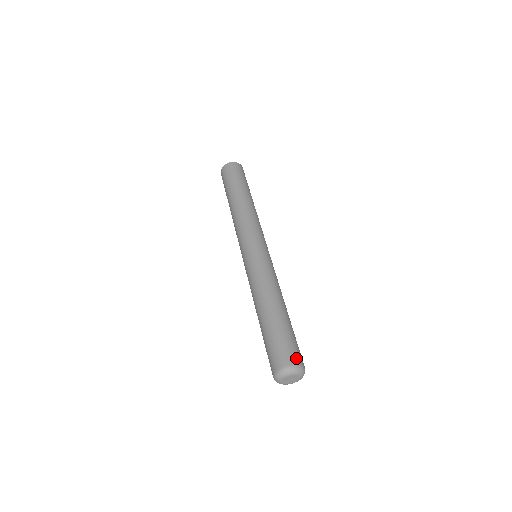
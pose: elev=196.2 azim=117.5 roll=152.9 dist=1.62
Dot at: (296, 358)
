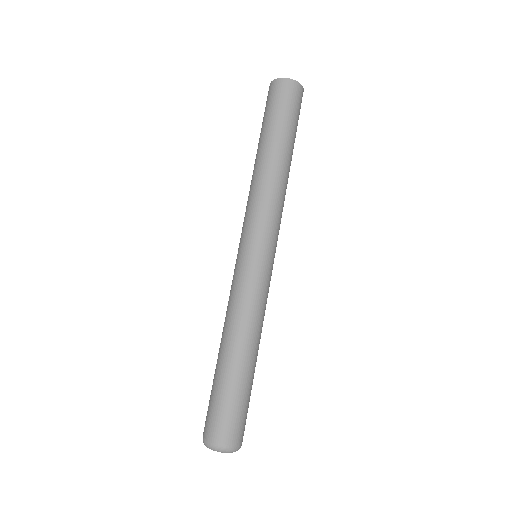
Dot at: (219, 434)
